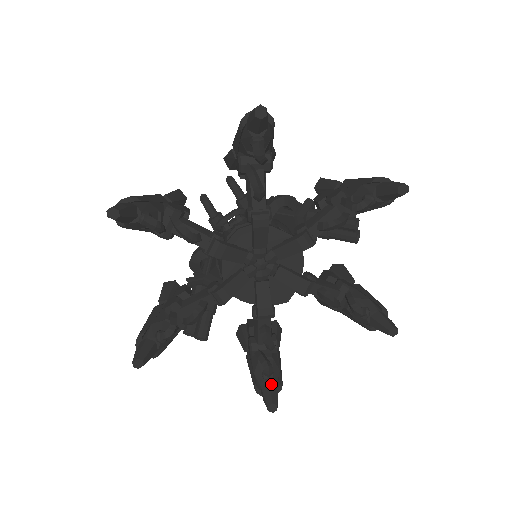
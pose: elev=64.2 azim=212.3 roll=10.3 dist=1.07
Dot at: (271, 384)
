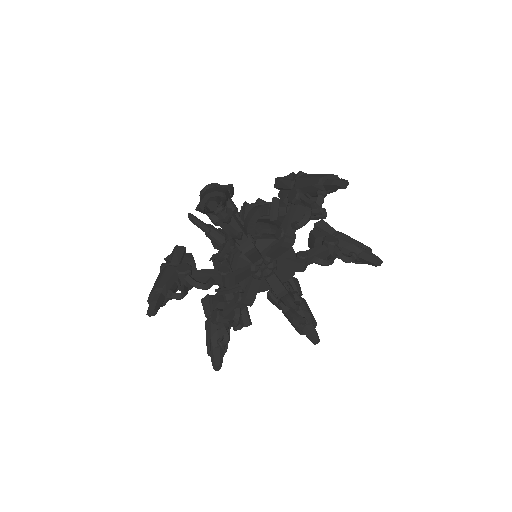
Dot at: (308, 327)
